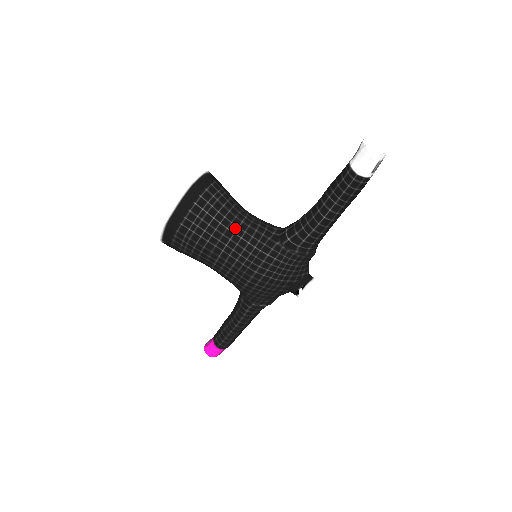
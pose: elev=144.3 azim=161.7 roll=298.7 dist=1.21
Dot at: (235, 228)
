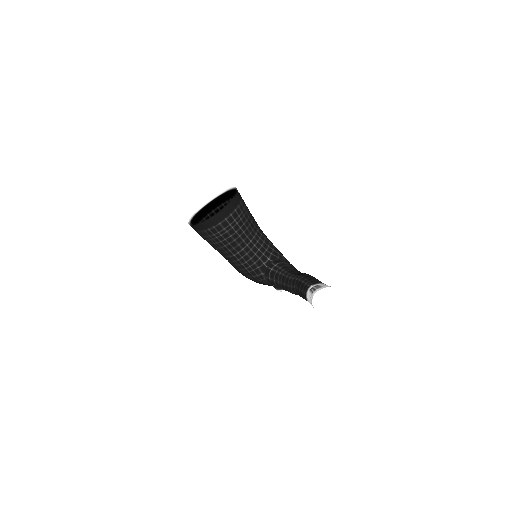
Dot at: (235, 252)
